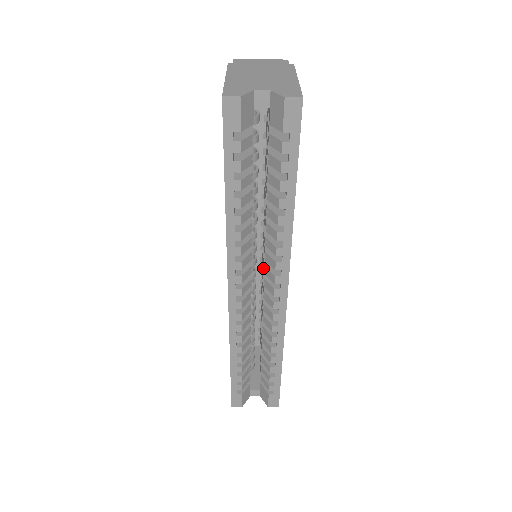
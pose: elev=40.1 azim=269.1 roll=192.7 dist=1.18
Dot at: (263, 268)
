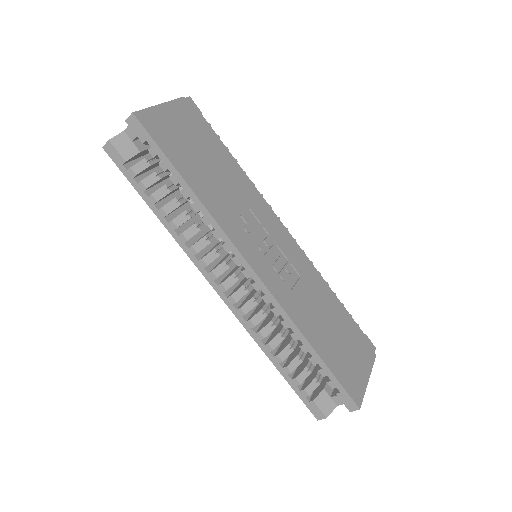
Dot at: occluded
